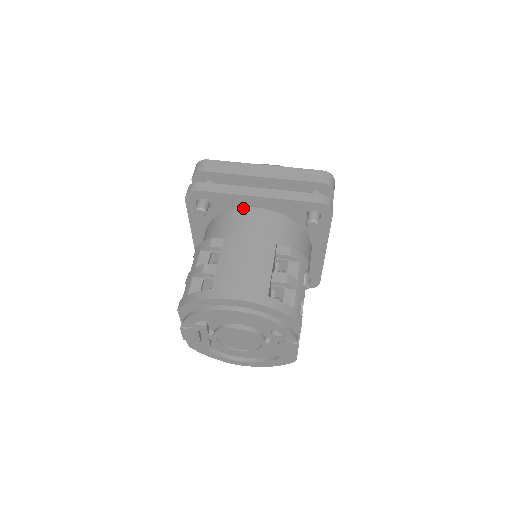
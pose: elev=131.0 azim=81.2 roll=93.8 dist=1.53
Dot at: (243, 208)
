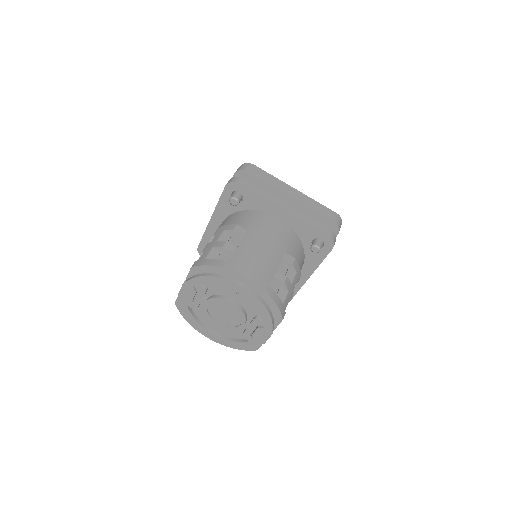
Dot at: (267, 213)
